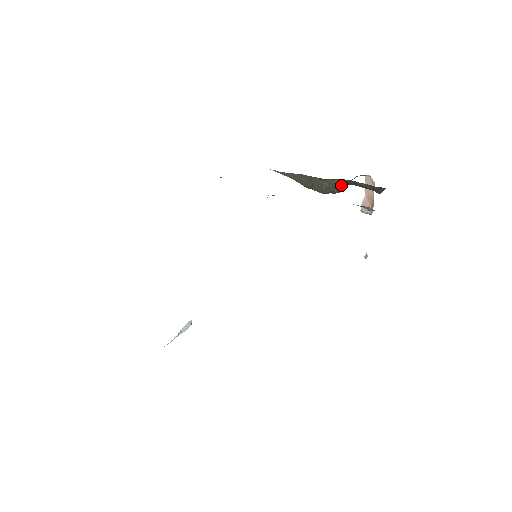
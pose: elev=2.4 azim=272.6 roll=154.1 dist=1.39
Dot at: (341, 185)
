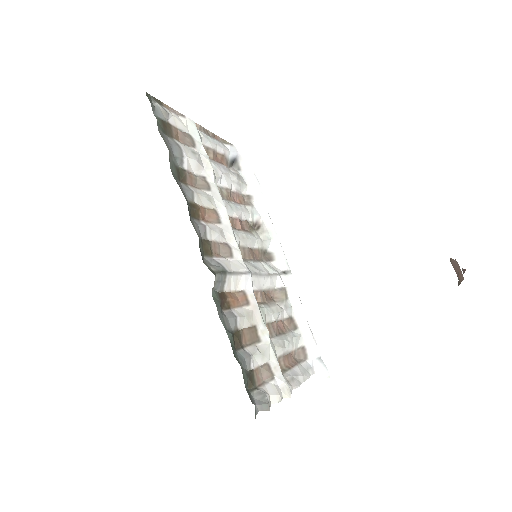
Dot at: occluded
